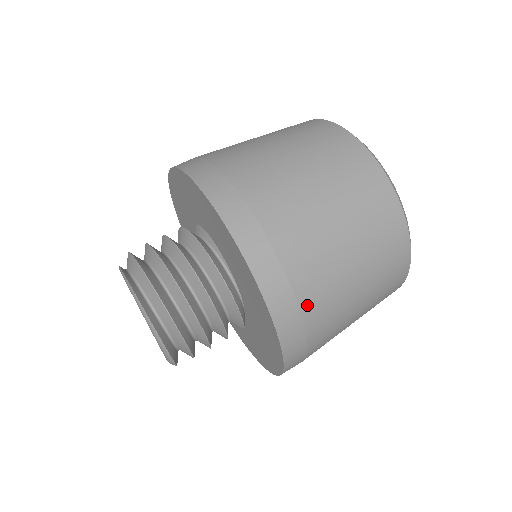
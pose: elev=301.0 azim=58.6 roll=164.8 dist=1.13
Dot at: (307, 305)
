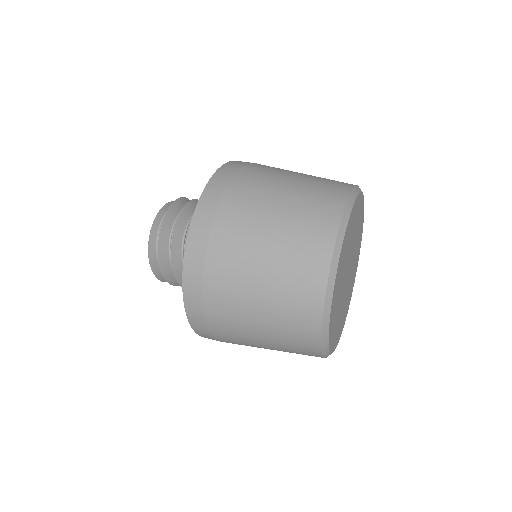
Dot at: (210, 306)
